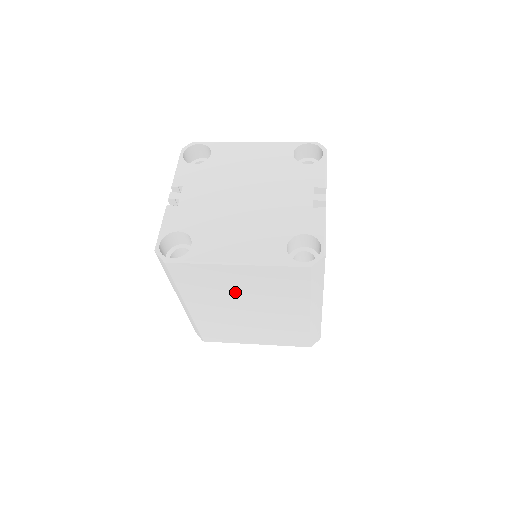
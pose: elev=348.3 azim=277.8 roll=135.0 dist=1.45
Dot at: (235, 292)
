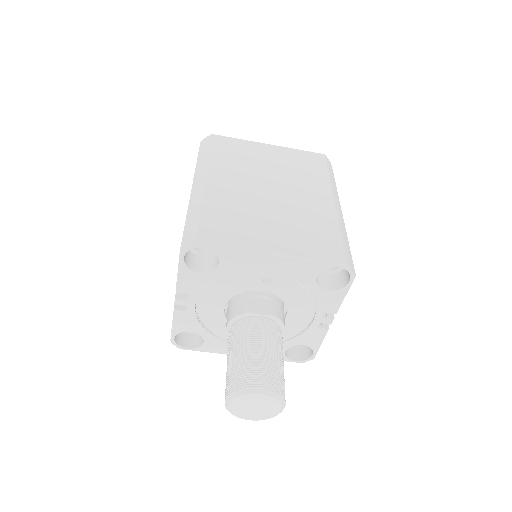
Dot at: (263, 168)
